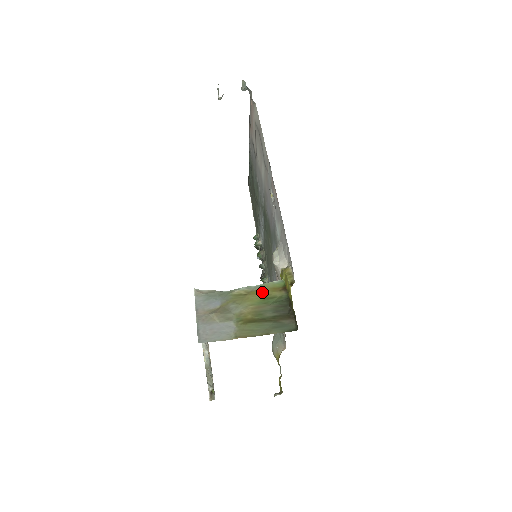
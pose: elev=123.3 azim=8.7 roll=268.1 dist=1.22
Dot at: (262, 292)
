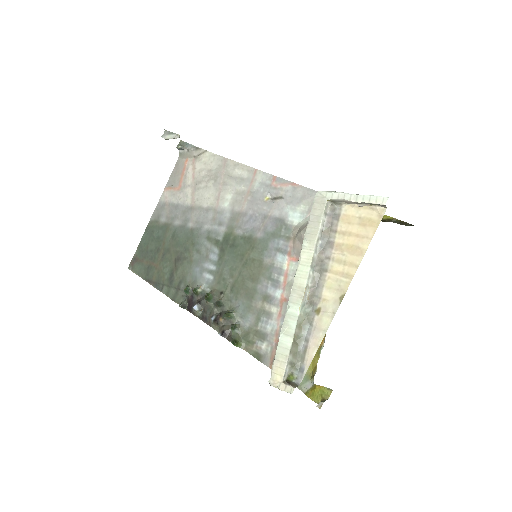
Dot at: occluded
